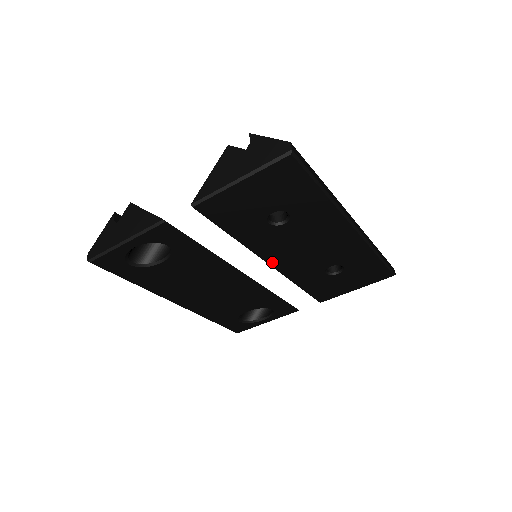
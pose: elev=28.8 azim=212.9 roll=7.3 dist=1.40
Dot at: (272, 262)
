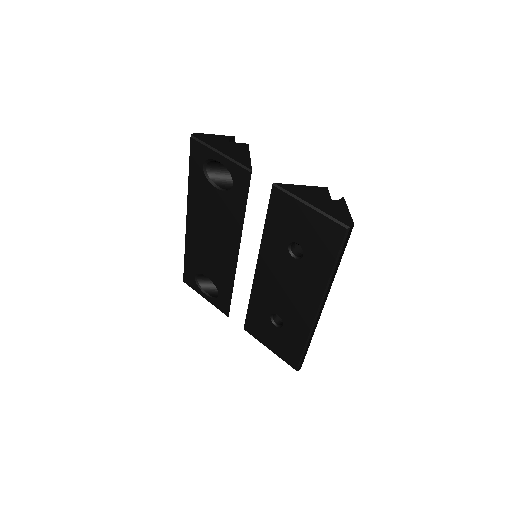
Dot at: (259, 269)
